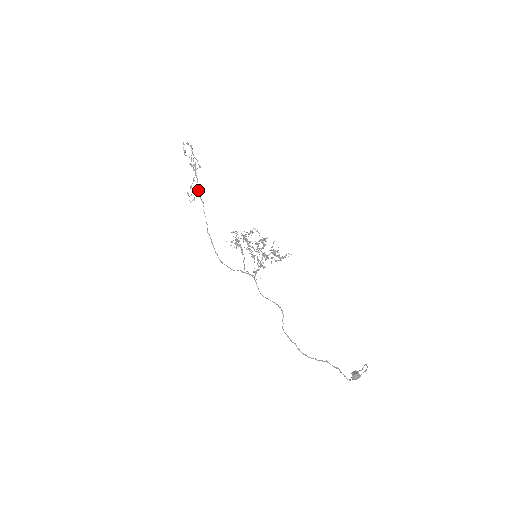
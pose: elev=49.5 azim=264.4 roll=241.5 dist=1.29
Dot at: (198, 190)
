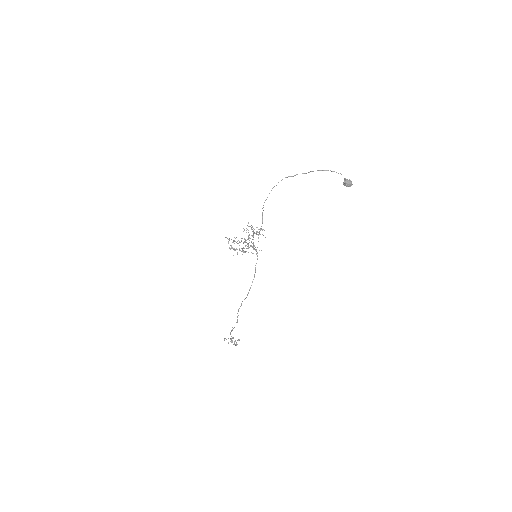
Dot at: (234, 327)
